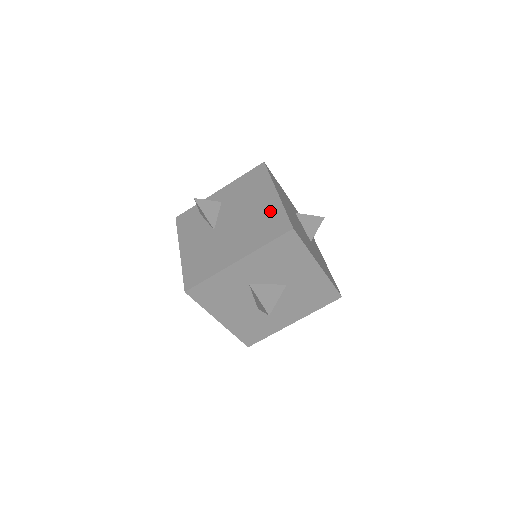
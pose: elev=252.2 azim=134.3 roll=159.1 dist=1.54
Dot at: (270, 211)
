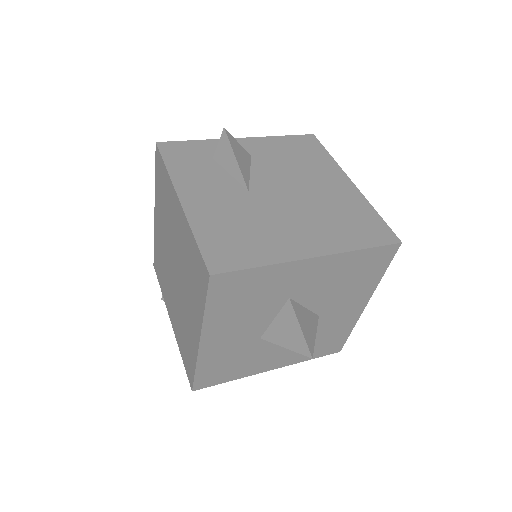
Dot at: (351, 203)
